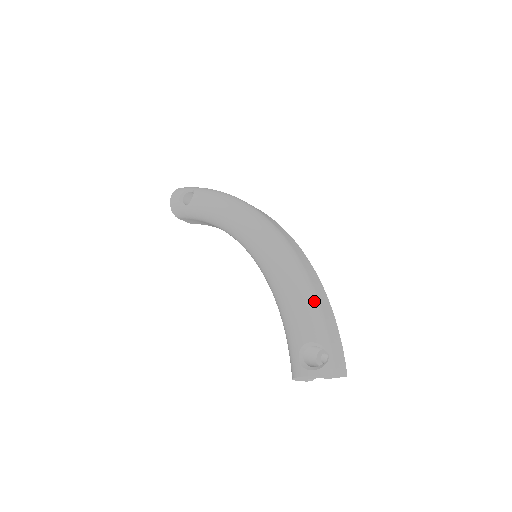
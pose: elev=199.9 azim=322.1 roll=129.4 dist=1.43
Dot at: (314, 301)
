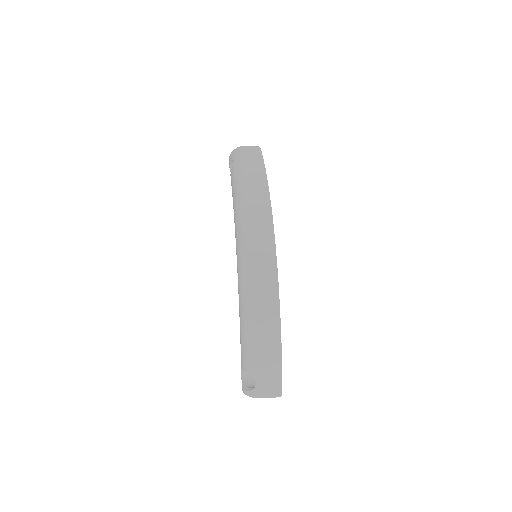
Dot at: (253, 336)
